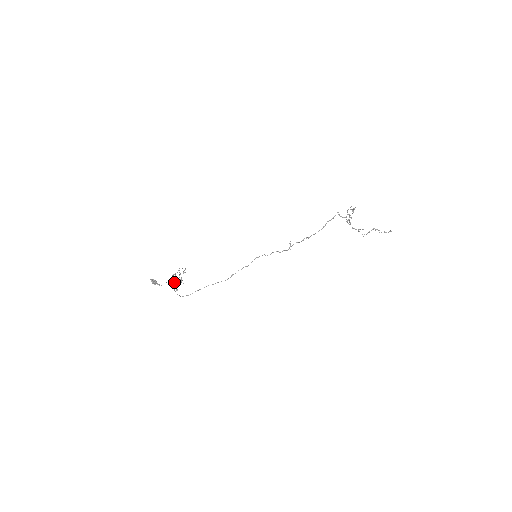
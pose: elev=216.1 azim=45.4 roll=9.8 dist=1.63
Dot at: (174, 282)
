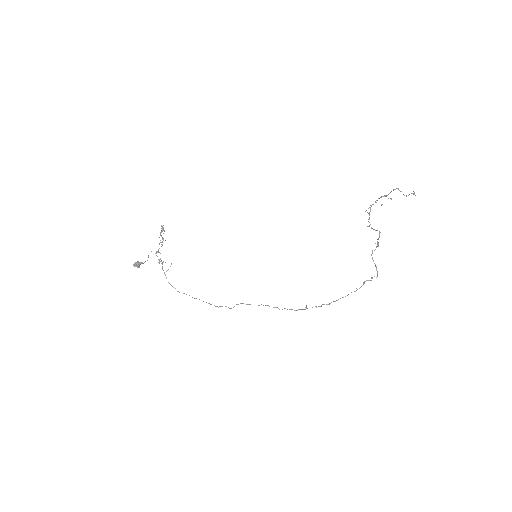
Dot at: (160, 261)
